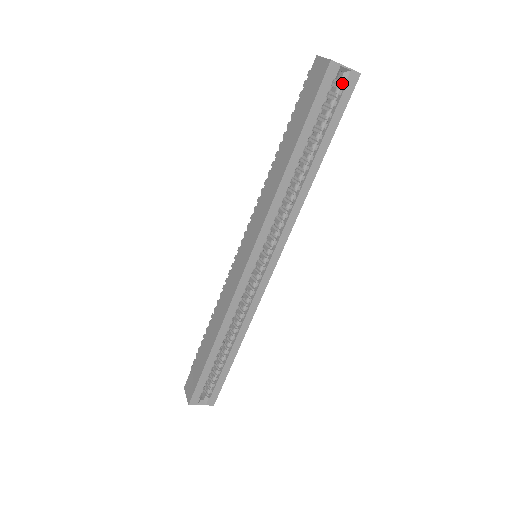
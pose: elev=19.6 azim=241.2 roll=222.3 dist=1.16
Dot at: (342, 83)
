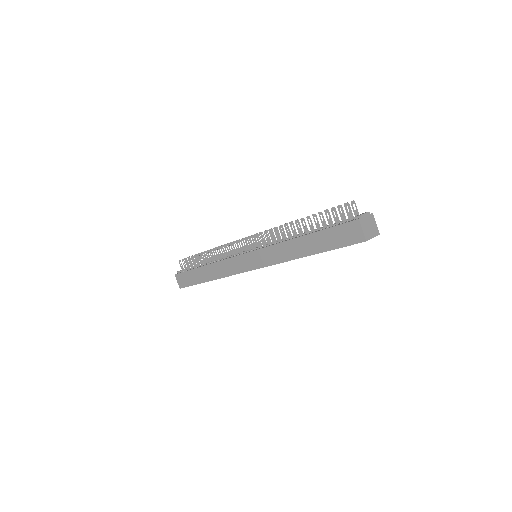
Dot at: occluded
